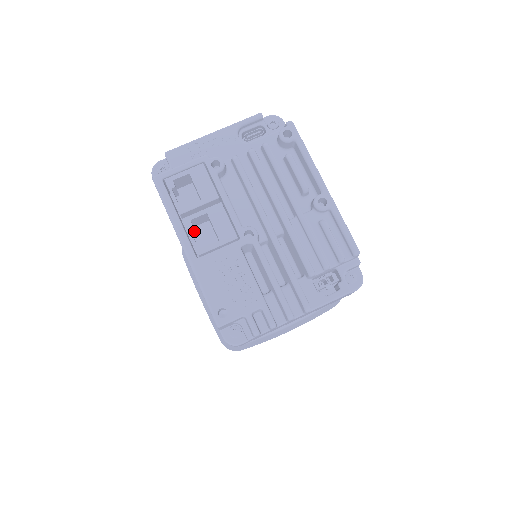
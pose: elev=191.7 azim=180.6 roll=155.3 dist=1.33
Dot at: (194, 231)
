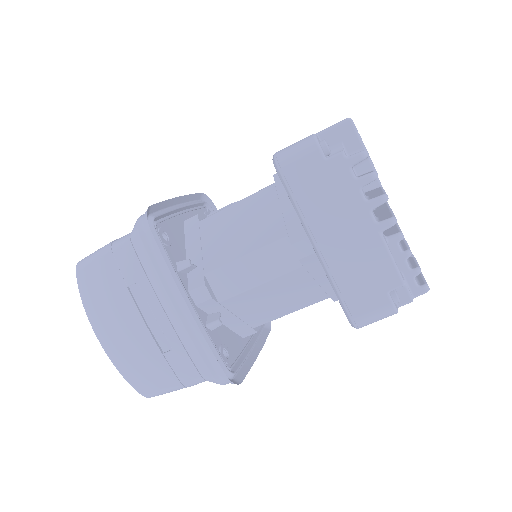
Dot at: occluded
